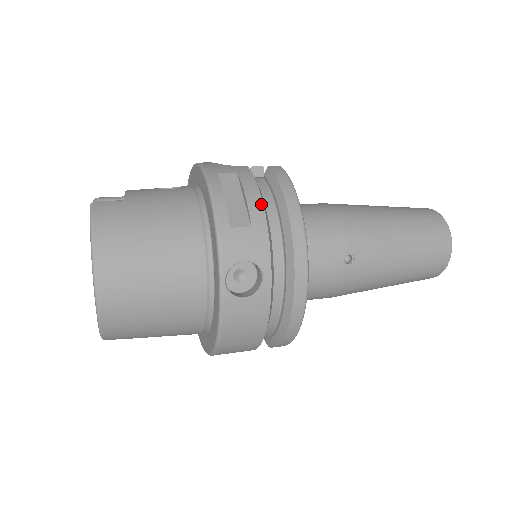
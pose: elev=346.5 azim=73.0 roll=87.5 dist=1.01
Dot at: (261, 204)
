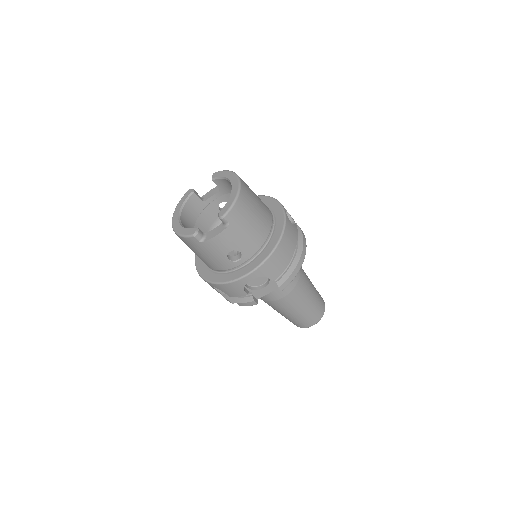
Dot at: occluded
